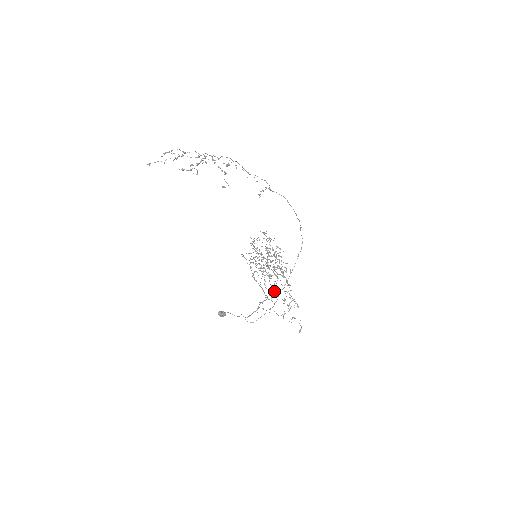
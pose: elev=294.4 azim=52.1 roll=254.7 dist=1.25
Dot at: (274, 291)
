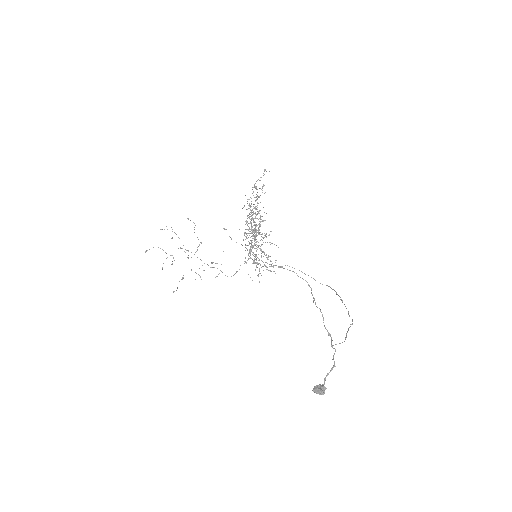
Dot at: occluded
